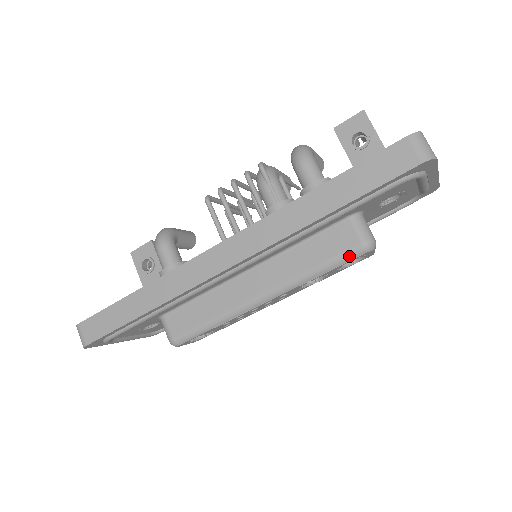
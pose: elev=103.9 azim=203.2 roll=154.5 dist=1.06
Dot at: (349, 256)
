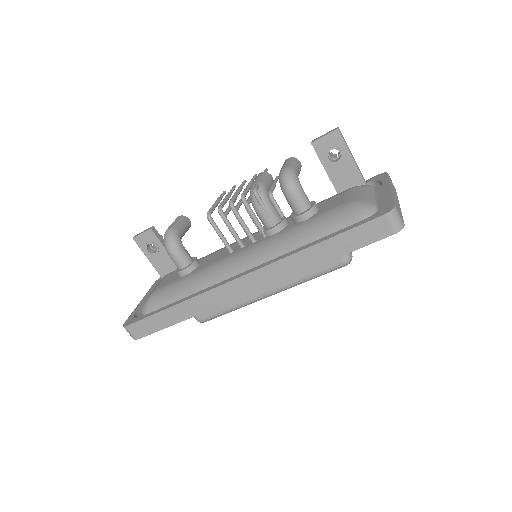
Dot at: (334, 269)
